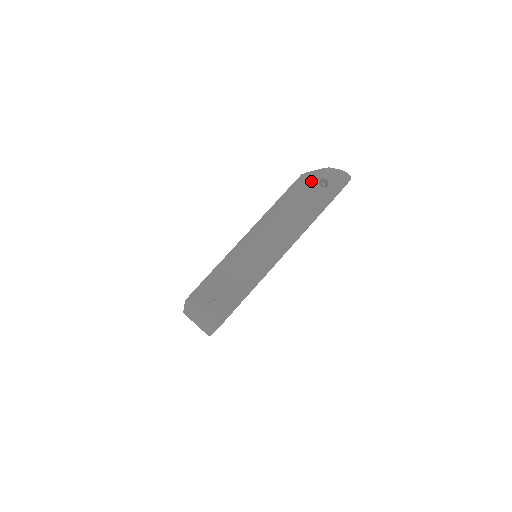
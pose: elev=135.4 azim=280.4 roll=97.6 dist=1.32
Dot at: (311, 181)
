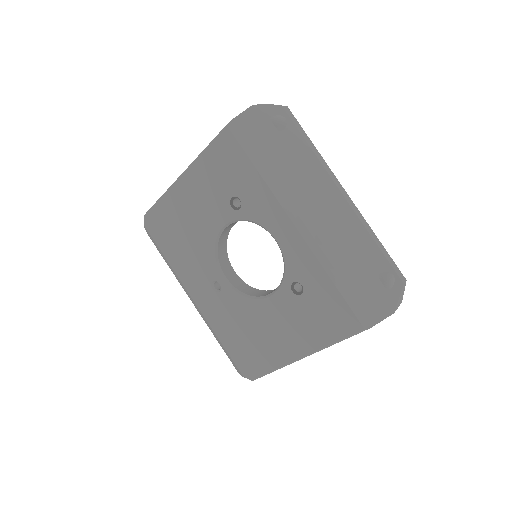
Dot at: occluded
